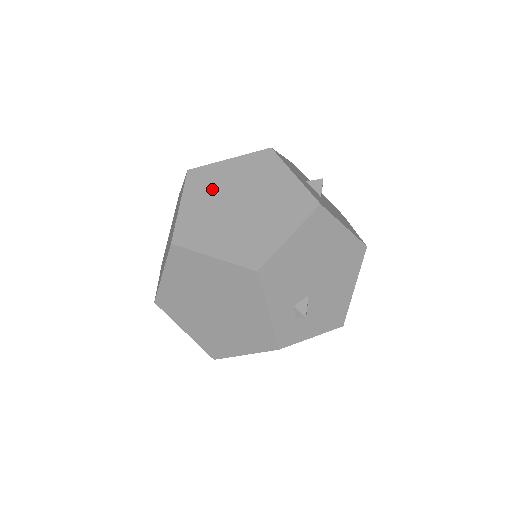
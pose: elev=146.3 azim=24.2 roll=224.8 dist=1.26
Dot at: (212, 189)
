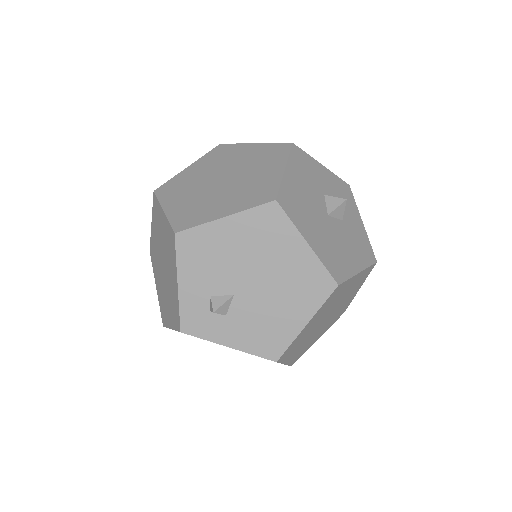
Dot at: (218, 162)
